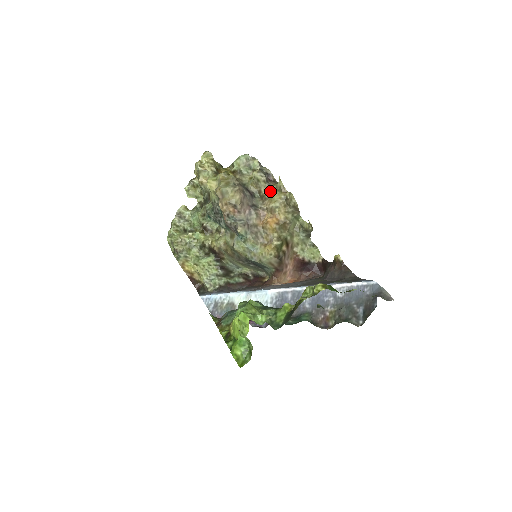
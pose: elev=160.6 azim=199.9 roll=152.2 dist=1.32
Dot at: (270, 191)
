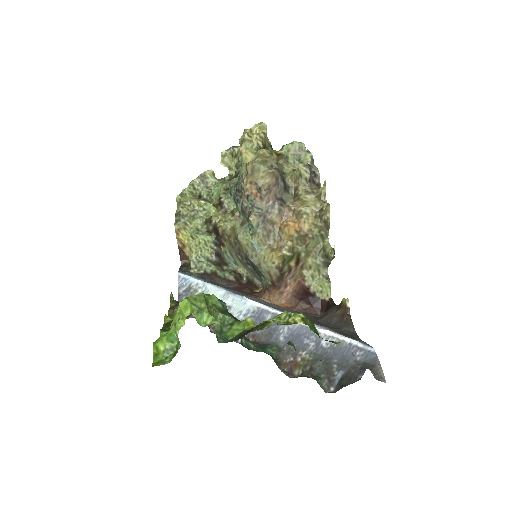
Dot at: (308, 193)
